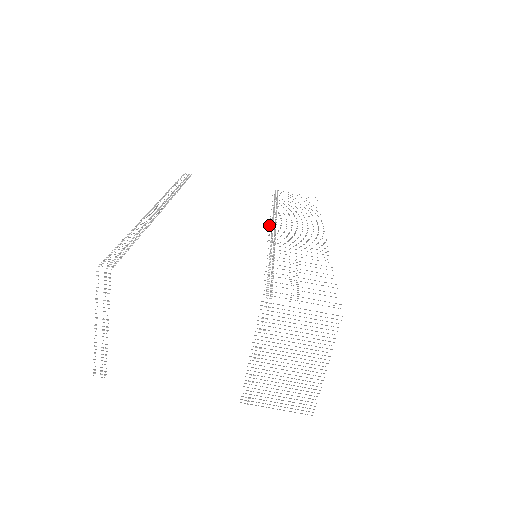
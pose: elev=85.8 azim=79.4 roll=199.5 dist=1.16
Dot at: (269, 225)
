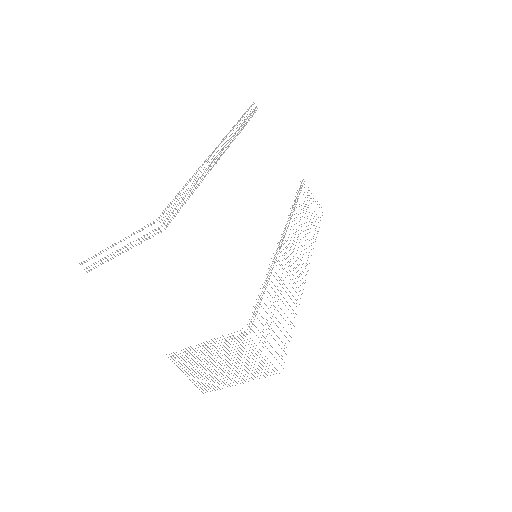
Dot at: occluded
